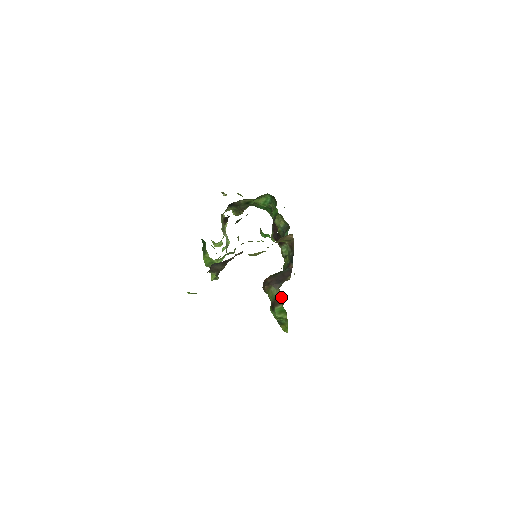
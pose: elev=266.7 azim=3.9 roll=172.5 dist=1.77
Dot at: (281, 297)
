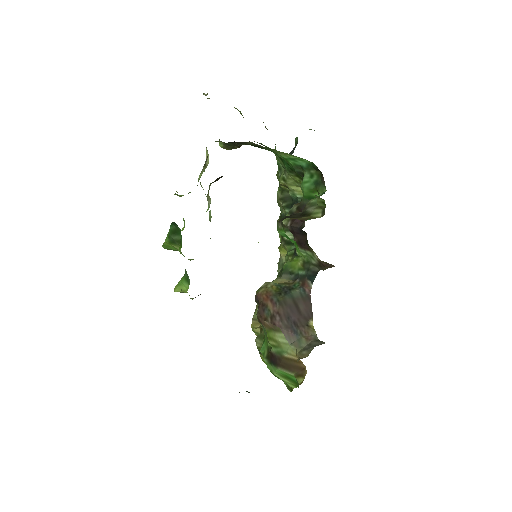
Dot at: (297, 363)
